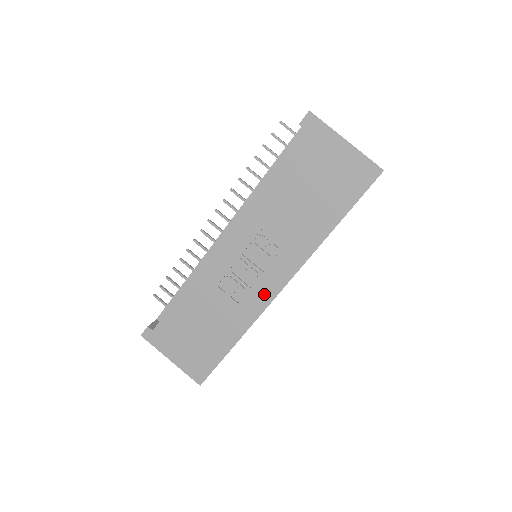
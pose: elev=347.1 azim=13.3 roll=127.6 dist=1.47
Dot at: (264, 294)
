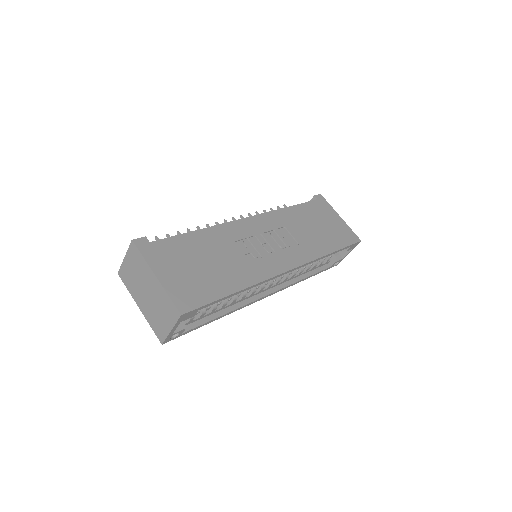
Dot at: (275, 266)
